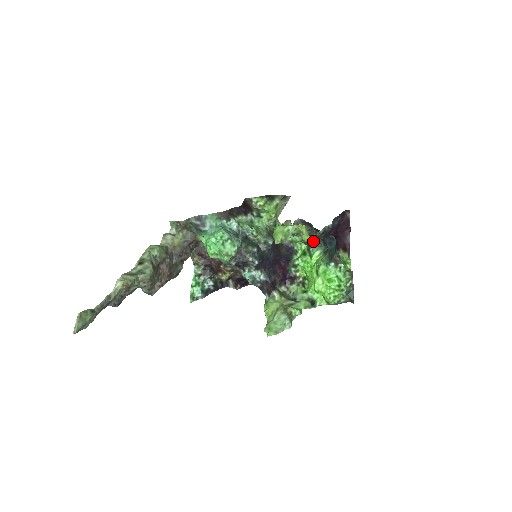
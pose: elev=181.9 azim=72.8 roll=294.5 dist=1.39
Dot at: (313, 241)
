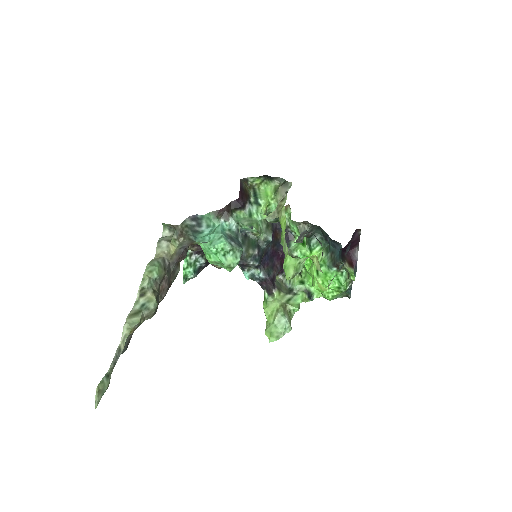
Dot at: occluded
